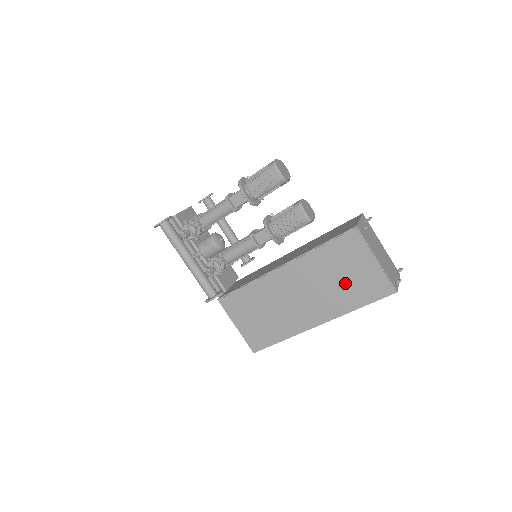
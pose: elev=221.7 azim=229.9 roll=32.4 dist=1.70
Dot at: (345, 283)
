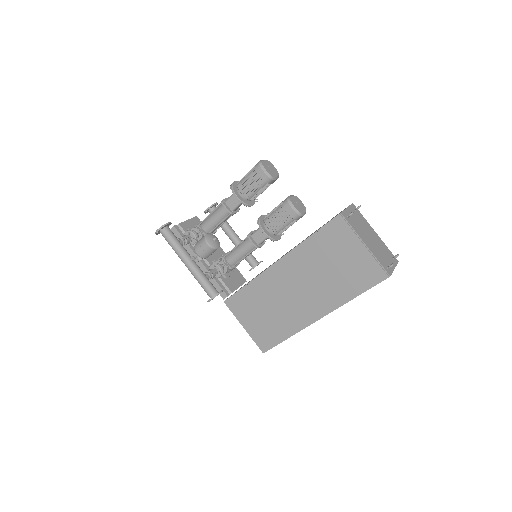
Dot at: (338, 272)
